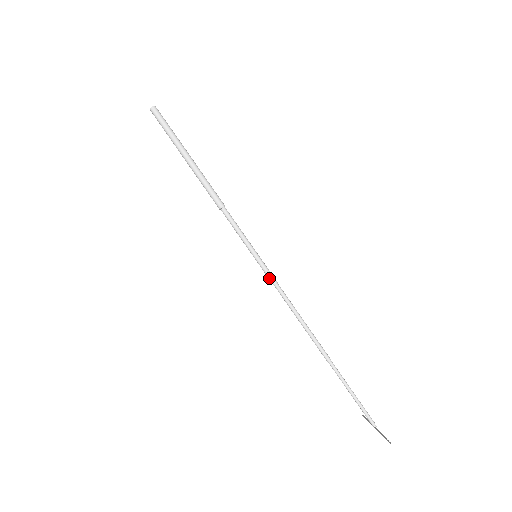
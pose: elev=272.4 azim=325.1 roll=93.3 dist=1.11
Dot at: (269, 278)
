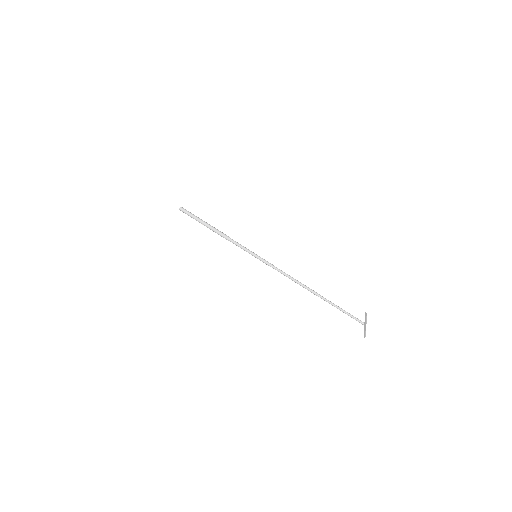
Dot at: (267, 264)
